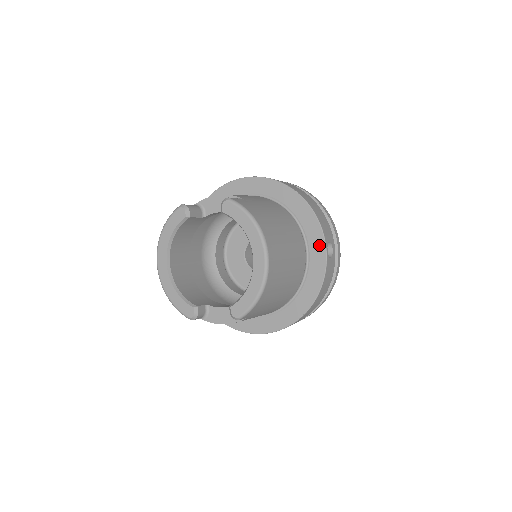
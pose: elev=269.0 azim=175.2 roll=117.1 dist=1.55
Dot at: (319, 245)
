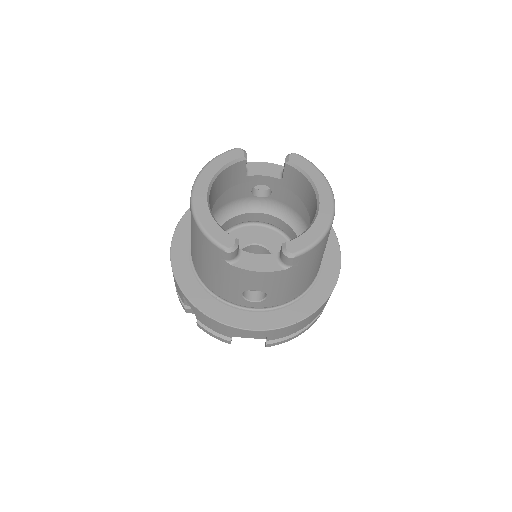
Dot at: (334, 251)
